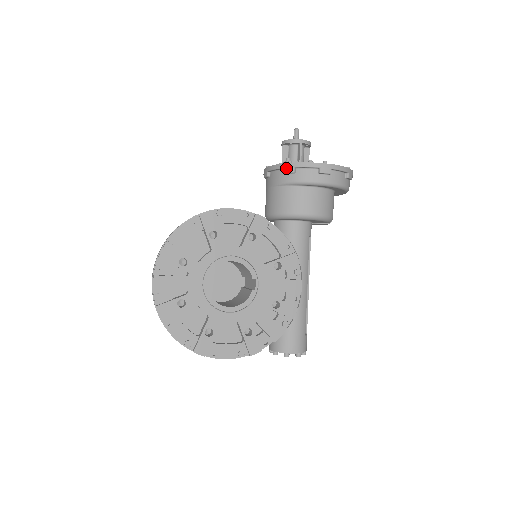
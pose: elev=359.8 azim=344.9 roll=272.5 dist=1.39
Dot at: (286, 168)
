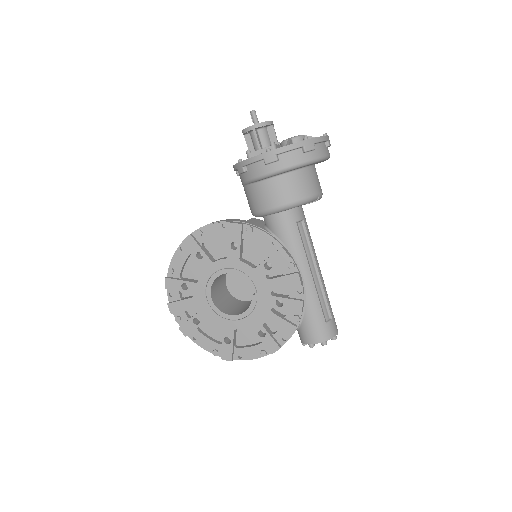
Dot at: (238, 169)
